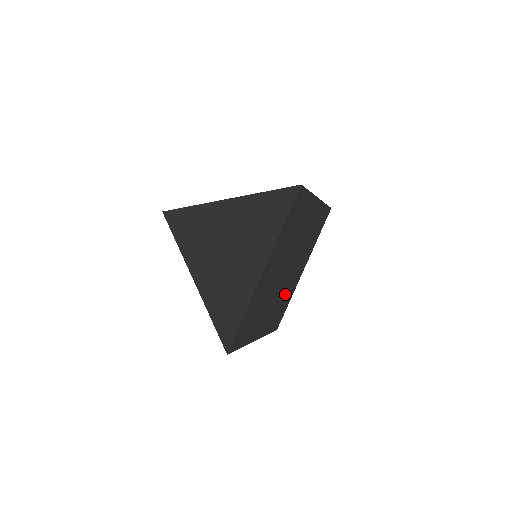
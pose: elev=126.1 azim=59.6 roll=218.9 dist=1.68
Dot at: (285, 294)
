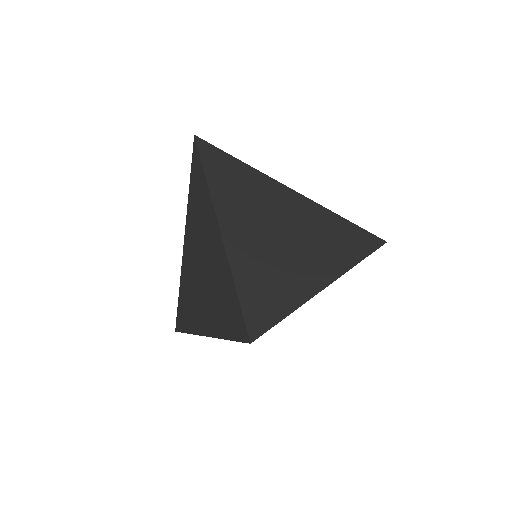
Dot at: occluded
